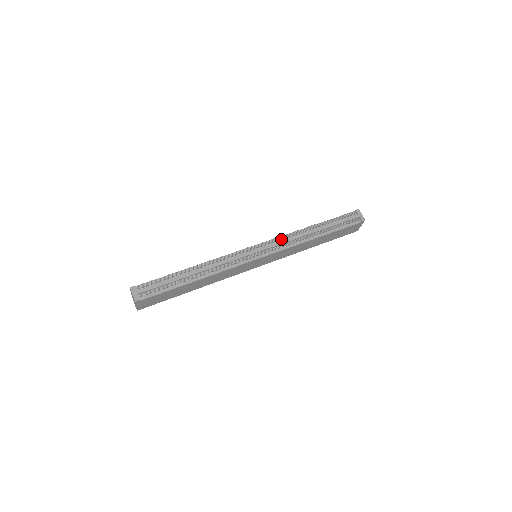
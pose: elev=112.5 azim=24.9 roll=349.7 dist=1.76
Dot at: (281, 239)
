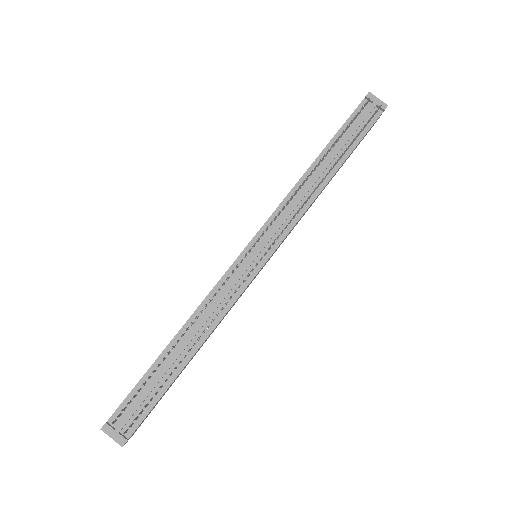
Dot at: occluded
